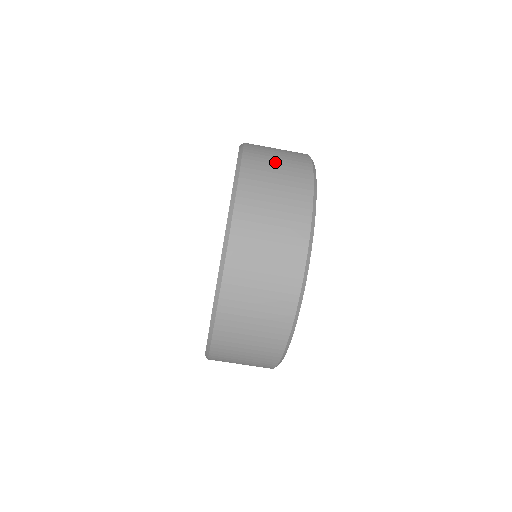
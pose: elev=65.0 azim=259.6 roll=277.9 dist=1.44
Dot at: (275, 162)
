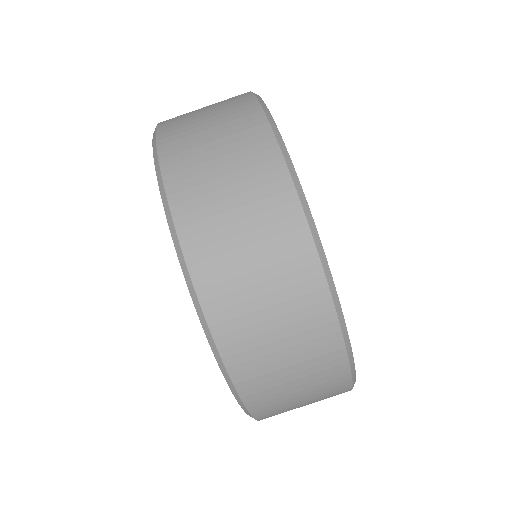
Dot at: occluded
